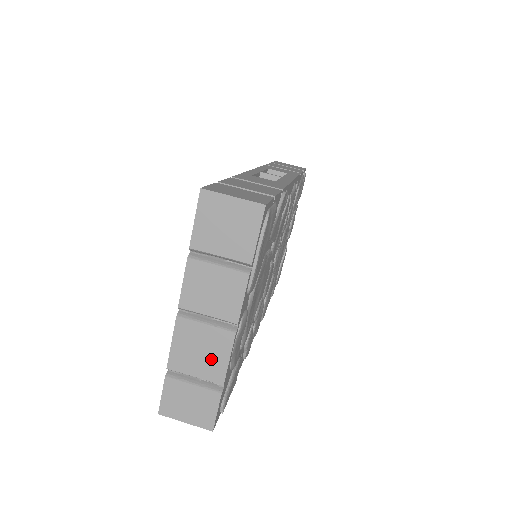
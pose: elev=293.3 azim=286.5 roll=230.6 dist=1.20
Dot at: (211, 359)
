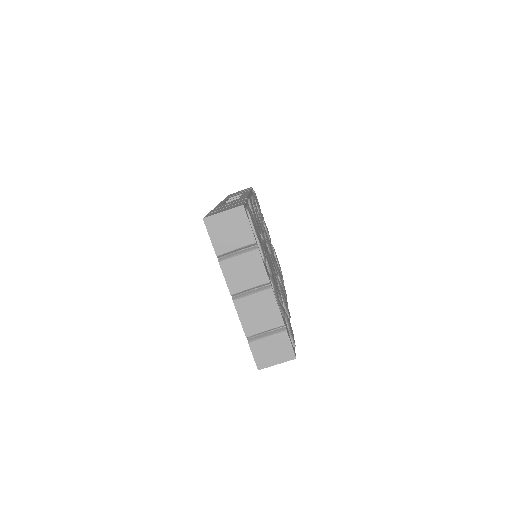
Dot at: (268, 313)
